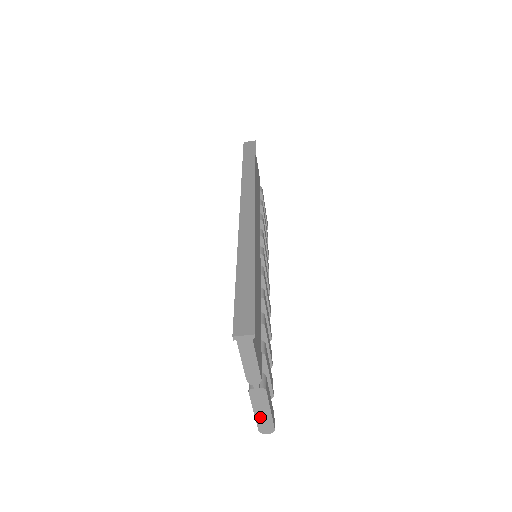
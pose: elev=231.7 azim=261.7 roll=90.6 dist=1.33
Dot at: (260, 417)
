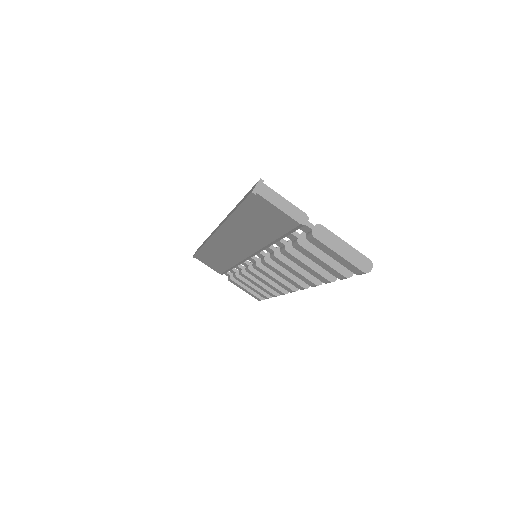
Dot at: (347, 256)
